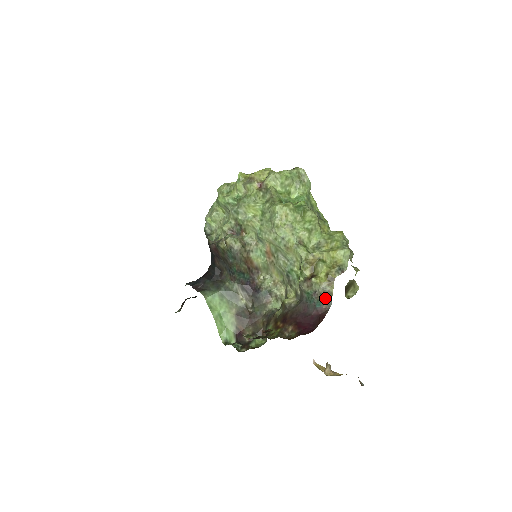
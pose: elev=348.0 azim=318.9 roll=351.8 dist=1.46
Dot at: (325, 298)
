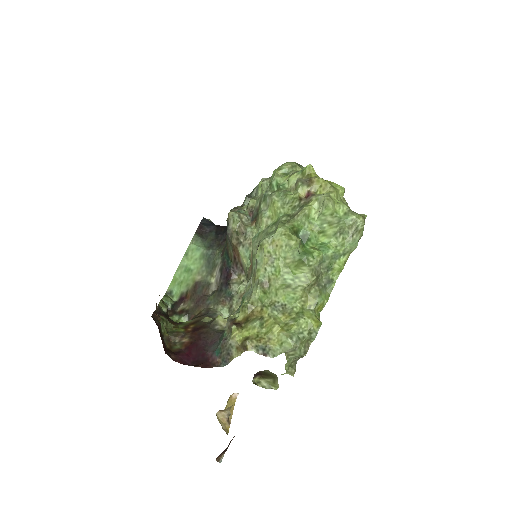
Dot at: (225, 354)
